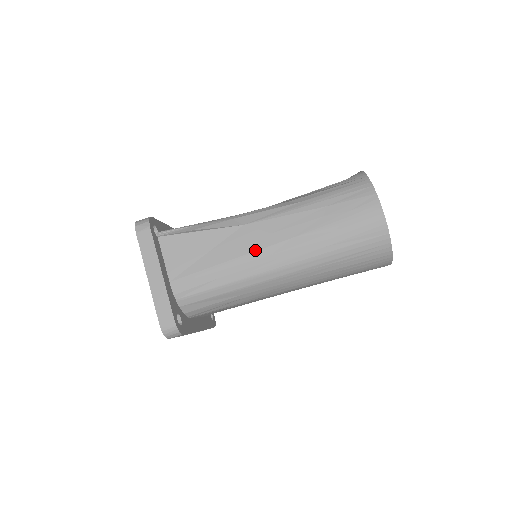
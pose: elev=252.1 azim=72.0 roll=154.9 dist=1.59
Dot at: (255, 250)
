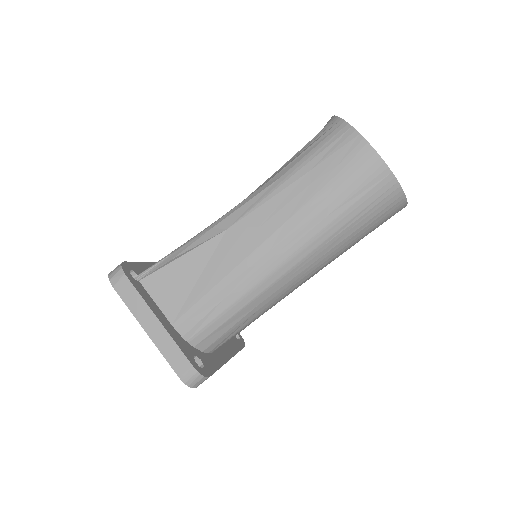
Dot at: (250, 252)
